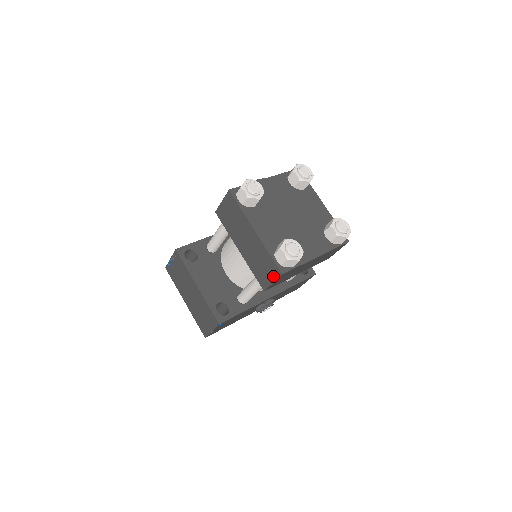
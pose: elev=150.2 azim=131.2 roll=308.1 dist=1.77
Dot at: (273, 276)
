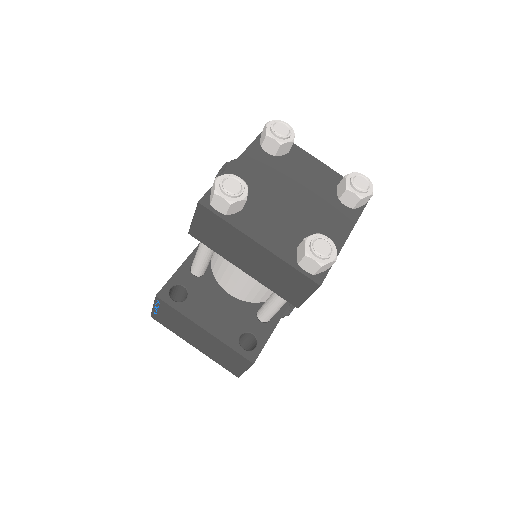
Dot at: (306, 290)
